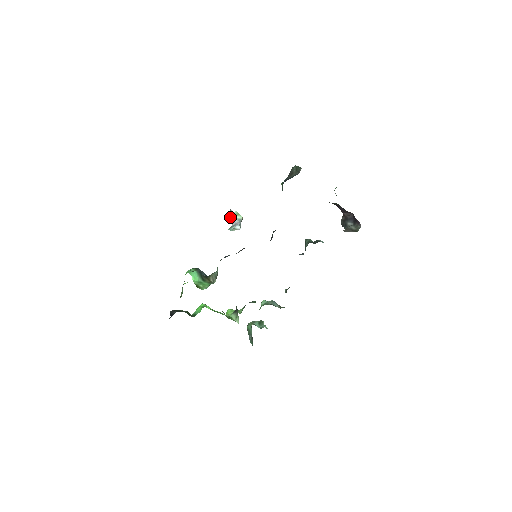
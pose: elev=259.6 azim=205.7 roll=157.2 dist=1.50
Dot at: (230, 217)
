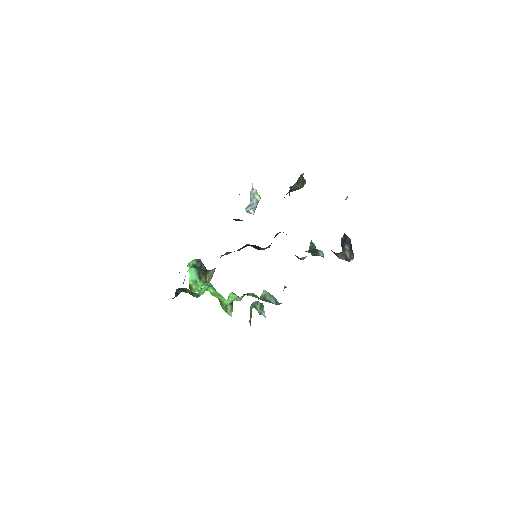
Dot at: occluded
